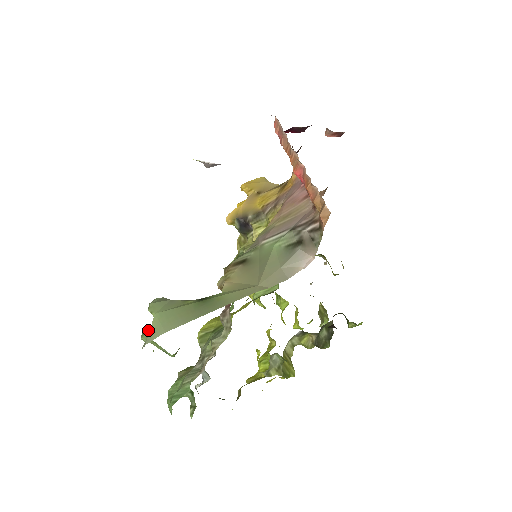
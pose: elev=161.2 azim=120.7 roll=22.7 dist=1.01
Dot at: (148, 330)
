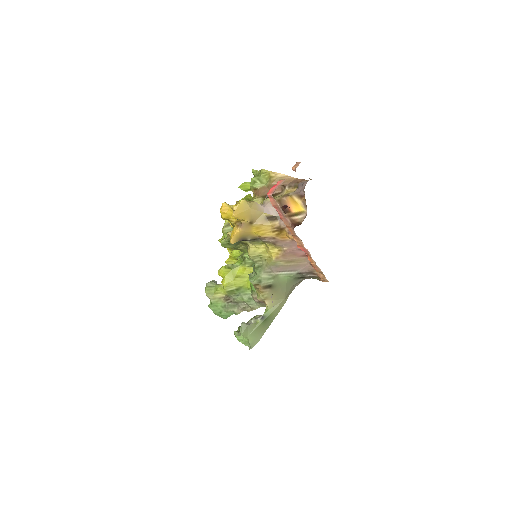
Dot at: (247, 342)
